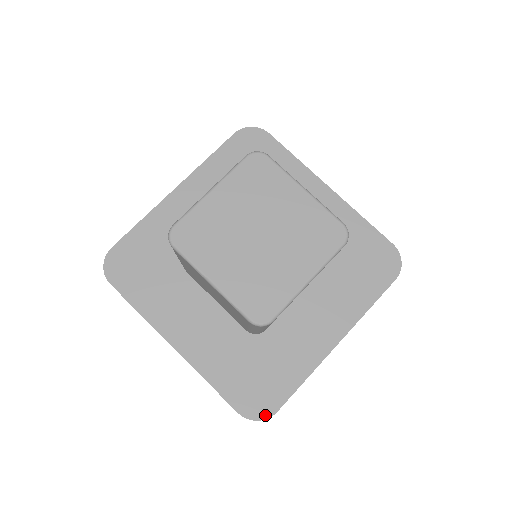
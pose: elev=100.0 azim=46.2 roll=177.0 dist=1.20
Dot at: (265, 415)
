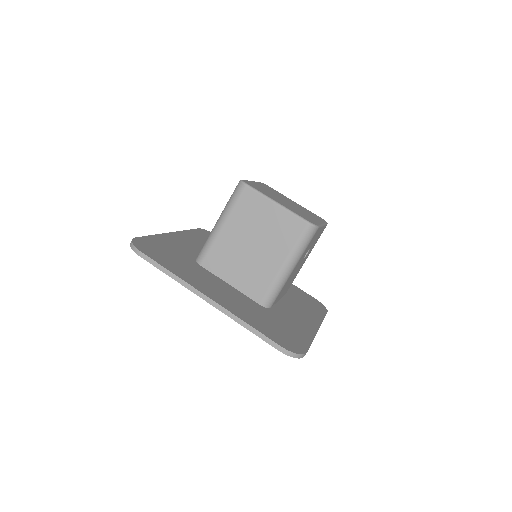
Dot at: (300, 352)
